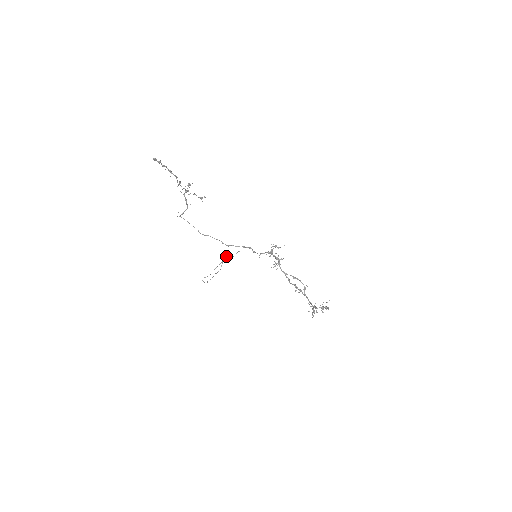
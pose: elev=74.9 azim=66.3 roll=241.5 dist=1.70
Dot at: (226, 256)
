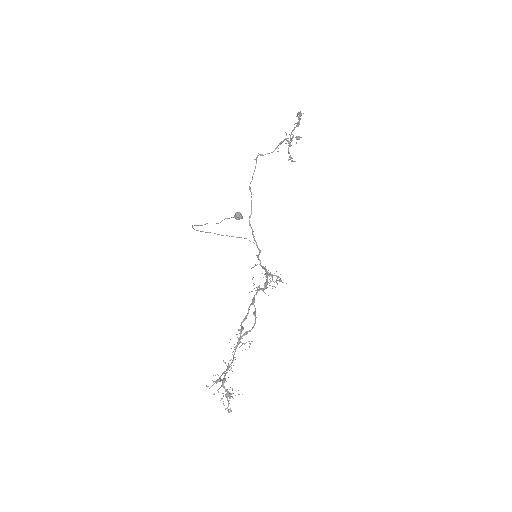
Dot at: (241, 215)
